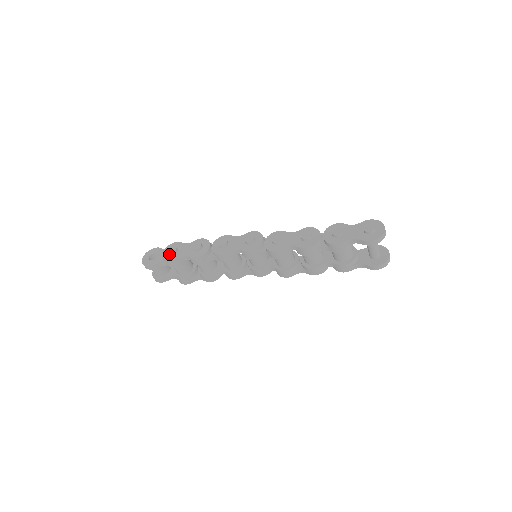
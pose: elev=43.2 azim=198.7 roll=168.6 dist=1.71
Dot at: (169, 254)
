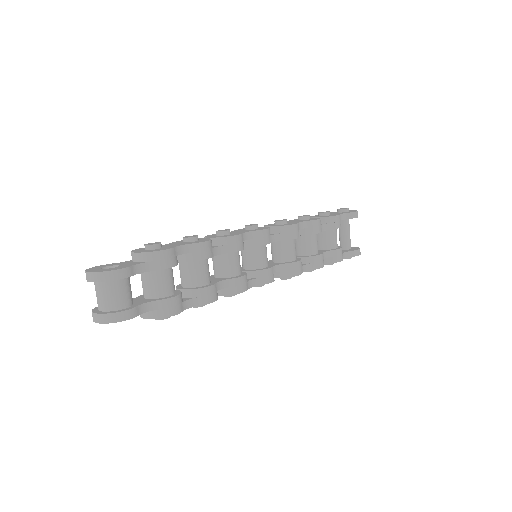
Dot at: (151, 249)
